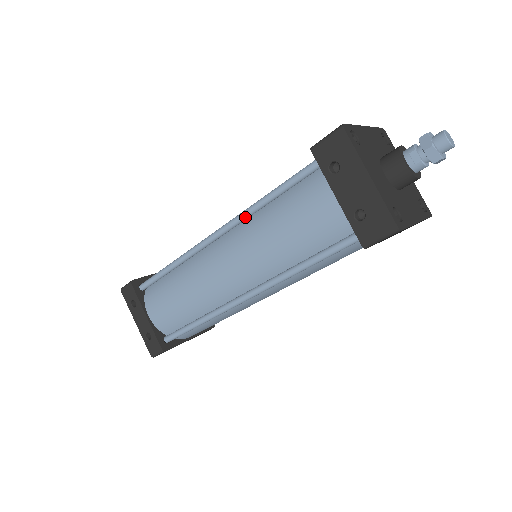
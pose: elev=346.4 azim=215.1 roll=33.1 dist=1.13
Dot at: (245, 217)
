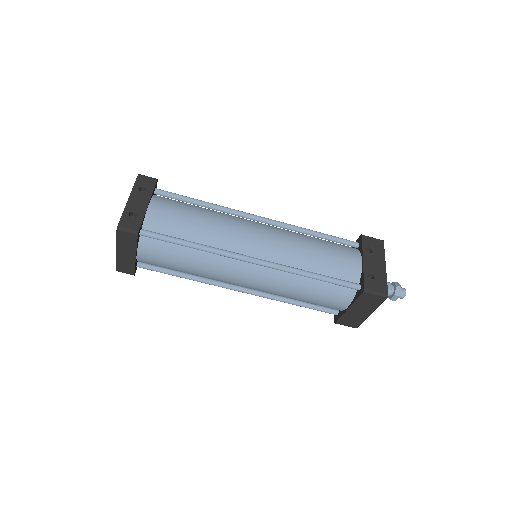
Dot at: (293, 228)
